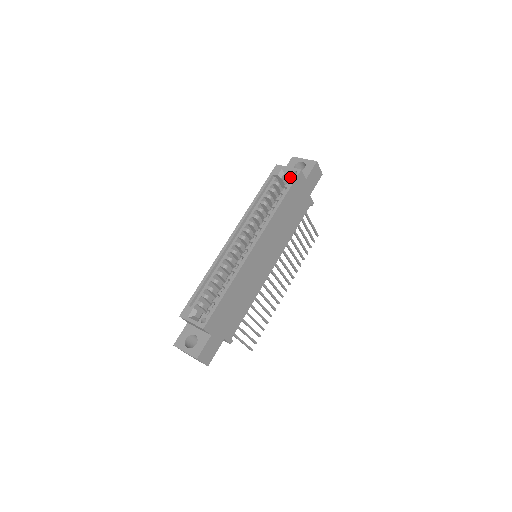
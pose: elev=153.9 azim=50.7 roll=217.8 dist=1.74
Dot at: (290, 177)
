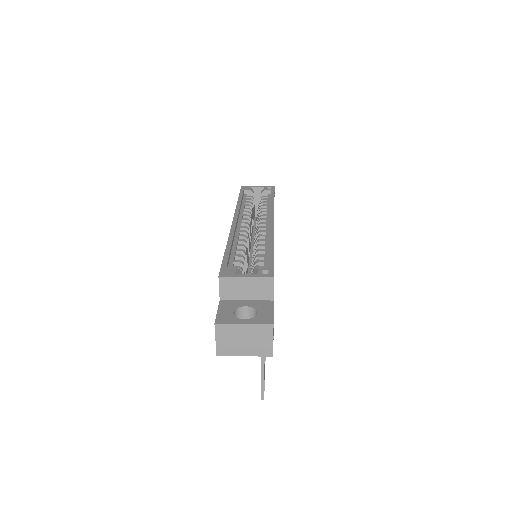
Dot at: (267, 189)
